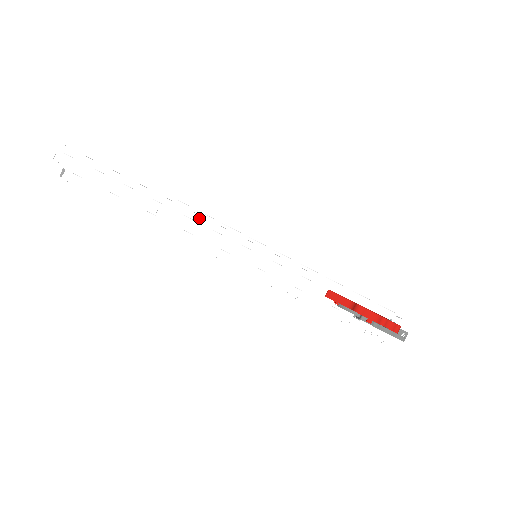
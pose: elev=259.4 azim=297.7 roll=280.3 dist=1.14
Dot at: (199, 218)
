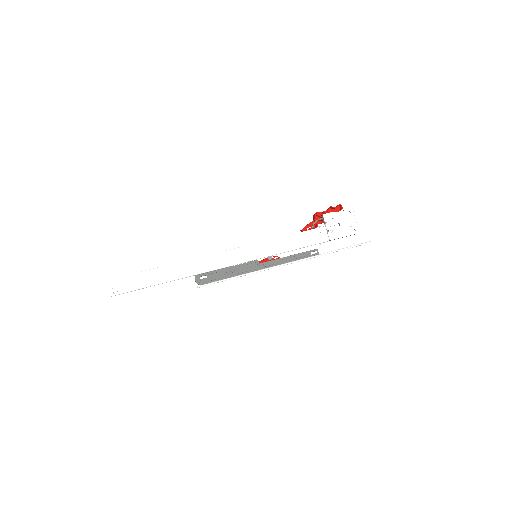
Dot at: occluded
